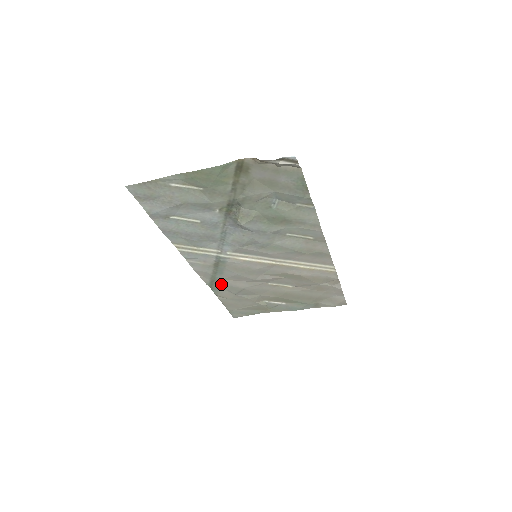
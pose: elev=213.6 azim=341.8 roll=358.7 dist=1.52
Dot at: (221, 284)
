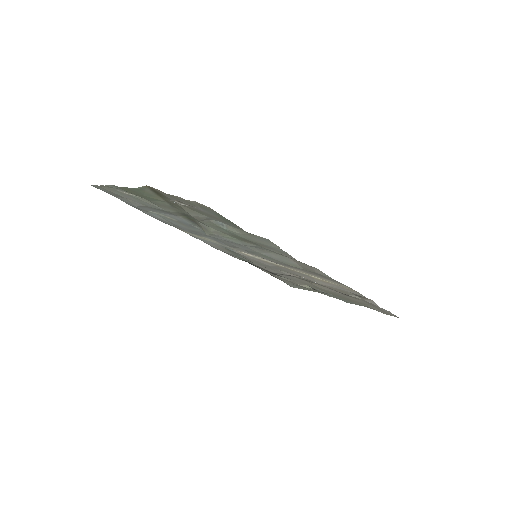
Dot at: (252, 263)
